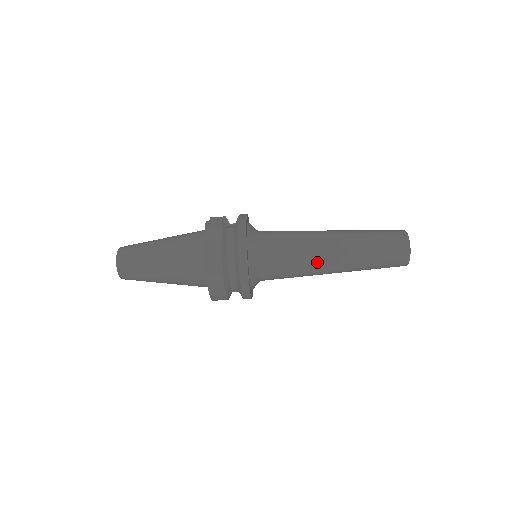
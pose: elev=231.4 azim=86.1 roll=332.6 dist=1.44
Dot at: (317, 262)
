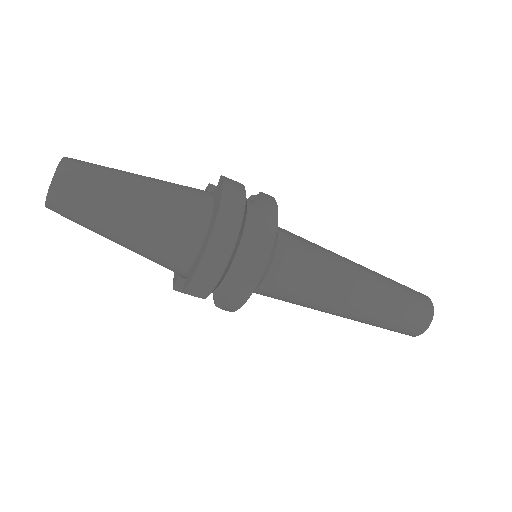
Dot at: (339, 289)
